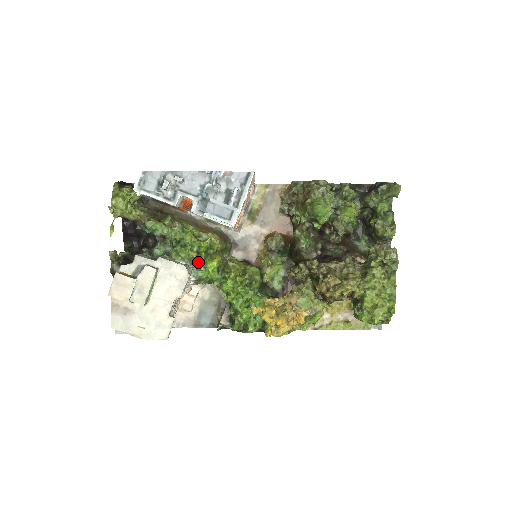
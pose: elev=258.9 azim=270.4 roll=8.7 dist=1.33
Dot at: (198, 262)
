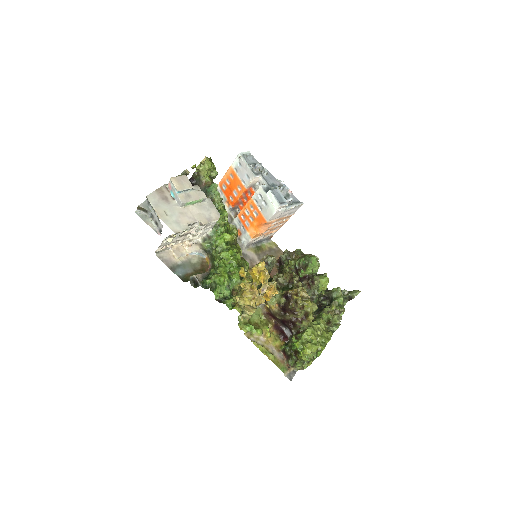
Dot at: (220, 228)
